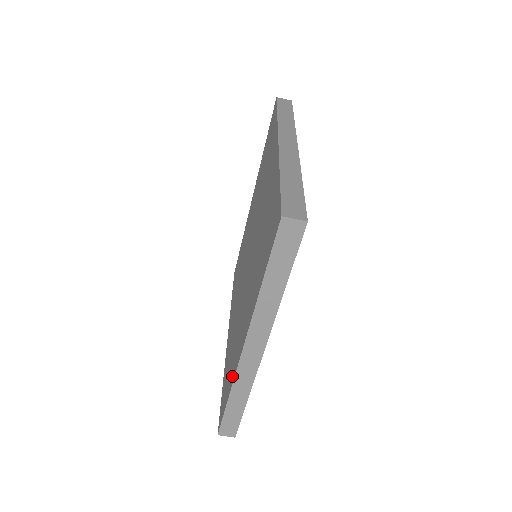
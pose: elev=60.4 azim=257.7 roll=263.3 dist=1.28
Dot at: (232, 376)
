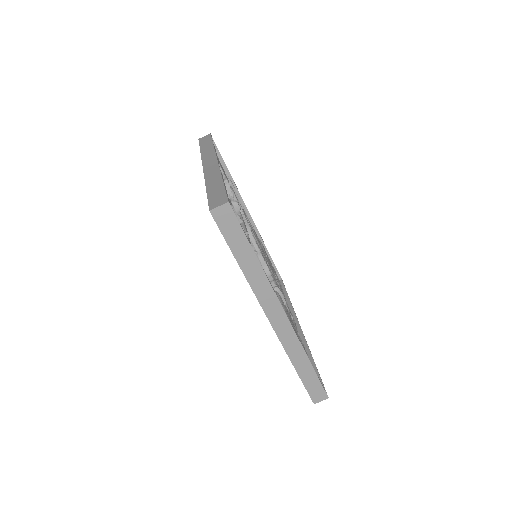
Dot at: occluded
